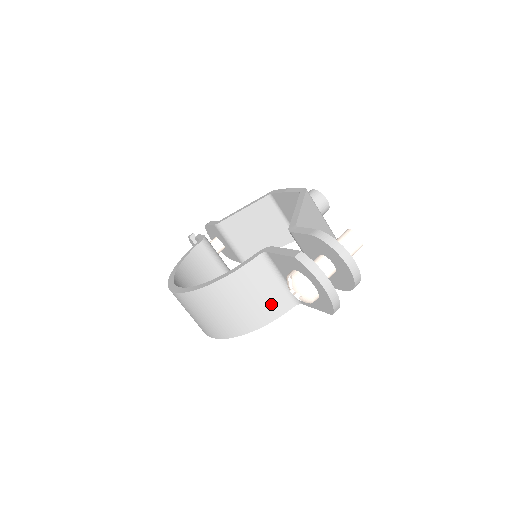
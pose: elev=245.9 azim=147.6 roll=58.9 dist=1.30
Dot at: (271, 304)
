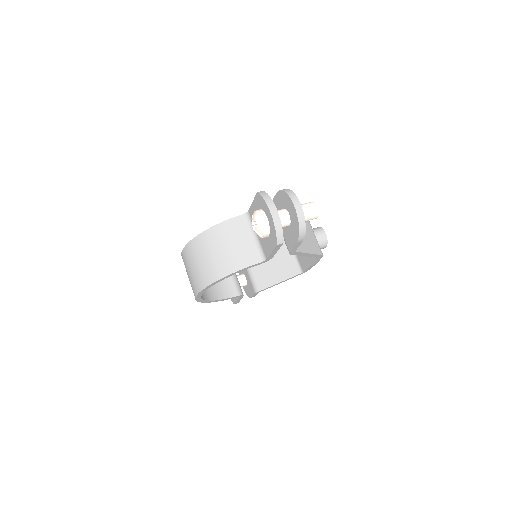
Dot at: (243, 254)
